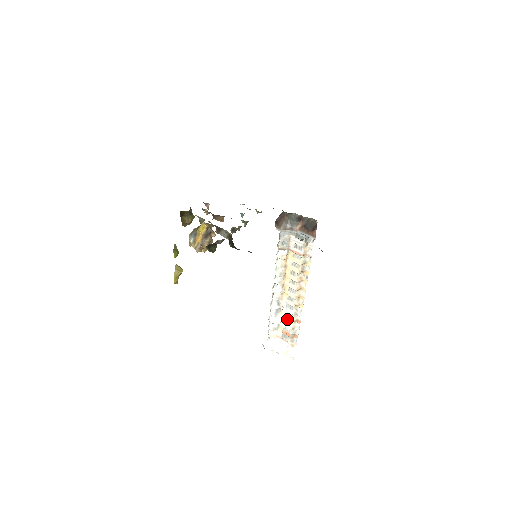
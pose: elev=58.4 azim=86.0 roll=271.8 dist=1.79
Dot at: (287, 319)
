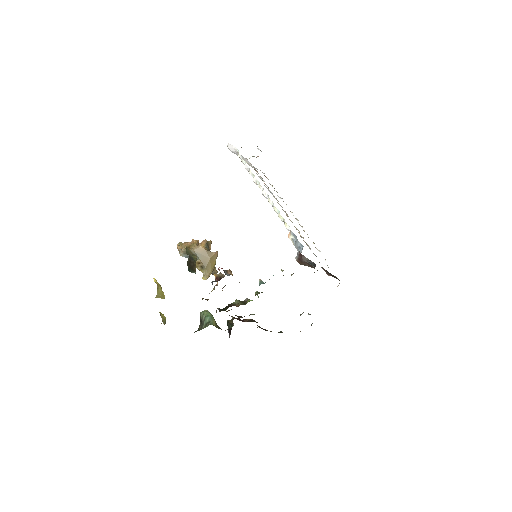
Dot at: (264, 183)
